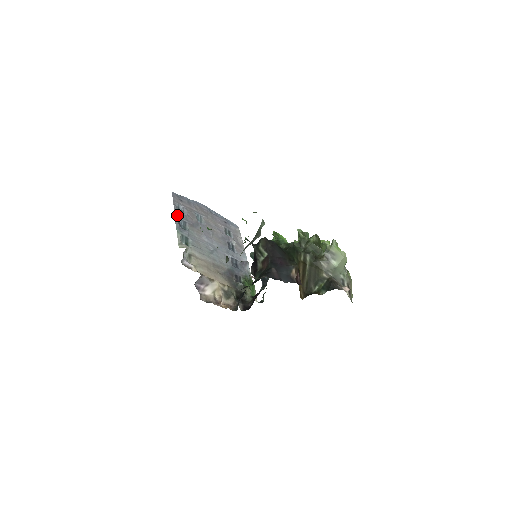
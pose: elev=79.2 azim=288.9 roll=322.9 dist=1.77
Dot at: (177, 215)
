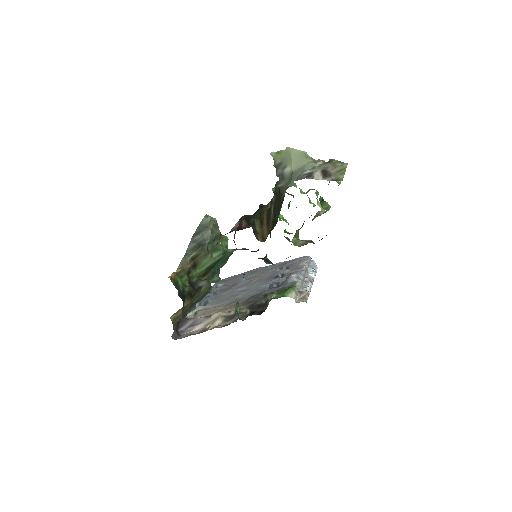
Dot at: (208, 293)
